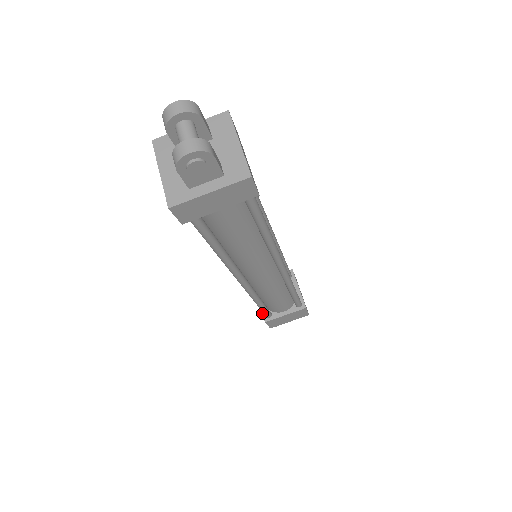
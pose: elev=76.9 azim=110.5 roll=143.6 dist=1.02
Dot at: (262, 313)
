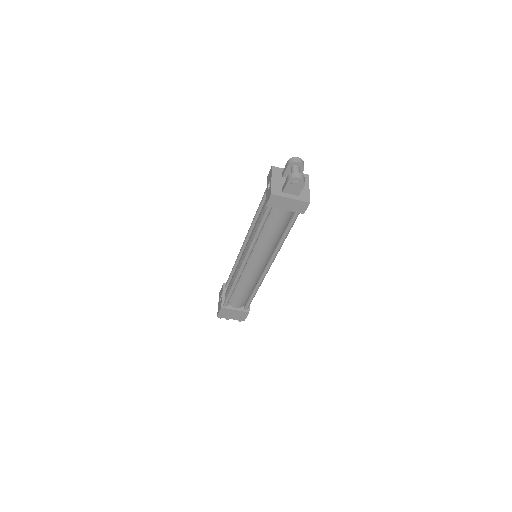
Dot at: (222, 302)
